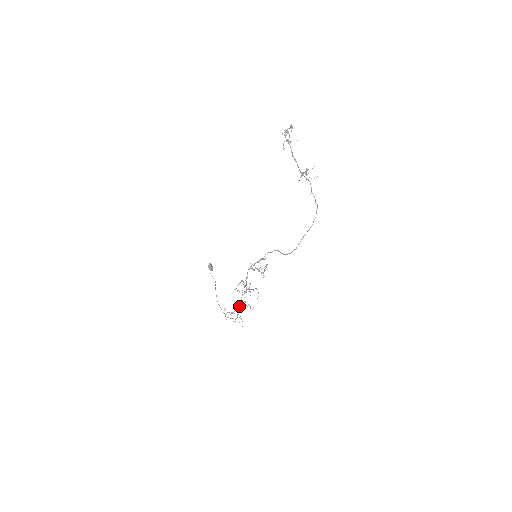
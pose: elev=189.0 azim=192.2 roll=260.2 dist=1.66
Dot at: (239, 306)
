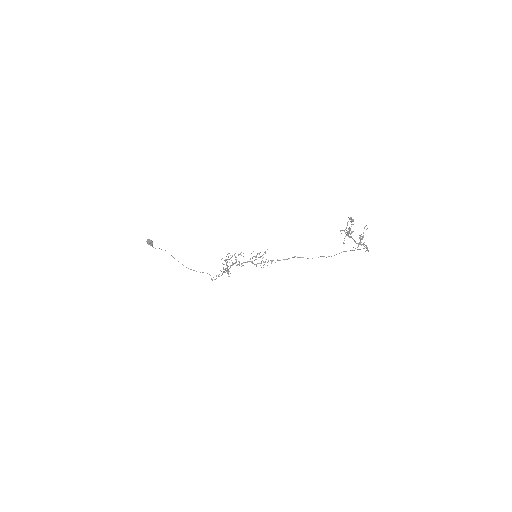
Dot at: occluded
